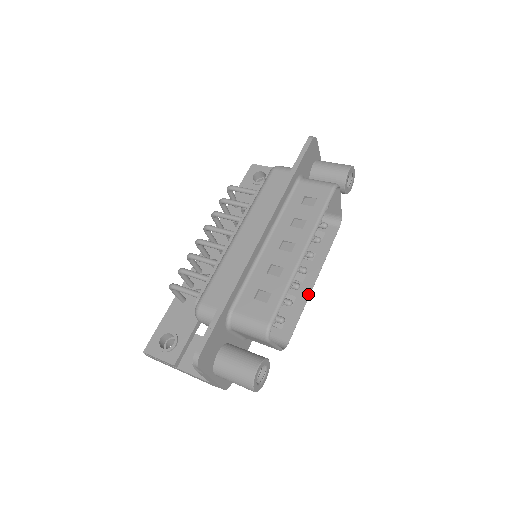
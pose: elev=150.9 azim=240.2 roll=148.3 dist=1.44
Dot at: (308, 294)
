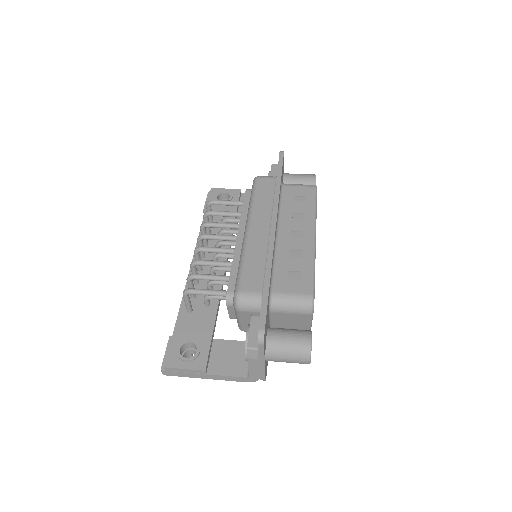
Dot at: occluded
